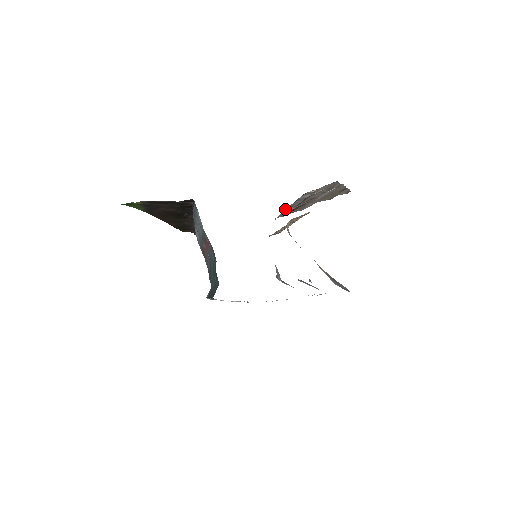
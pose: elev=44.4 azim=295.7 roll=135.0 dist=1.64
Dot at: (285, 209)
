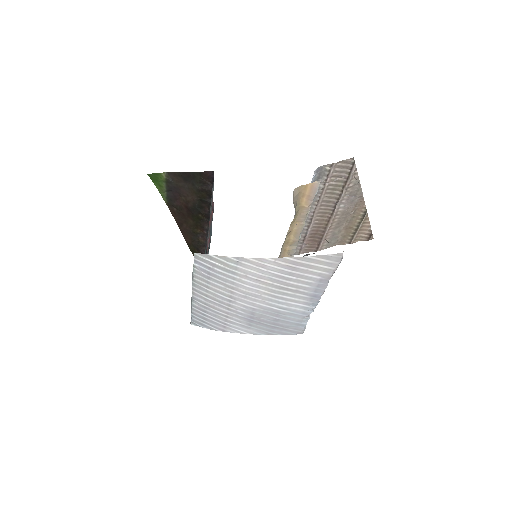
Dot at: occluded
